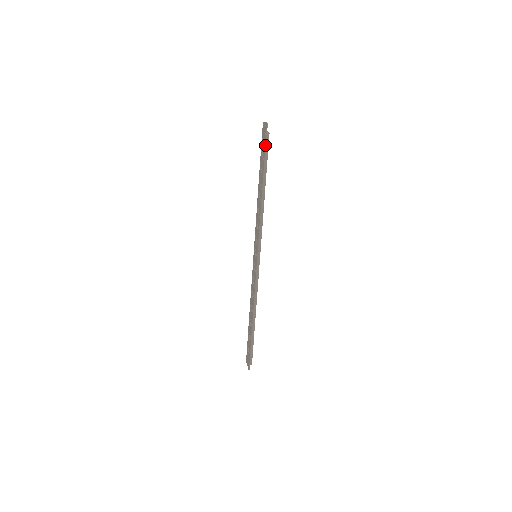
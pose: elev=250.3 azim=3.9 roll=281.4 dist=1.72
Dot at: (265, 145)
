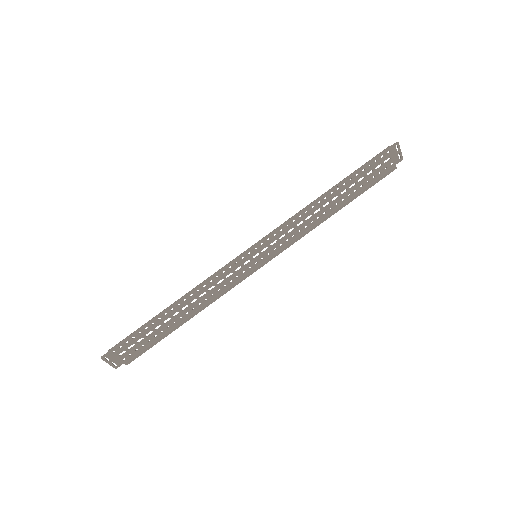
Dot at: (376, 156)
